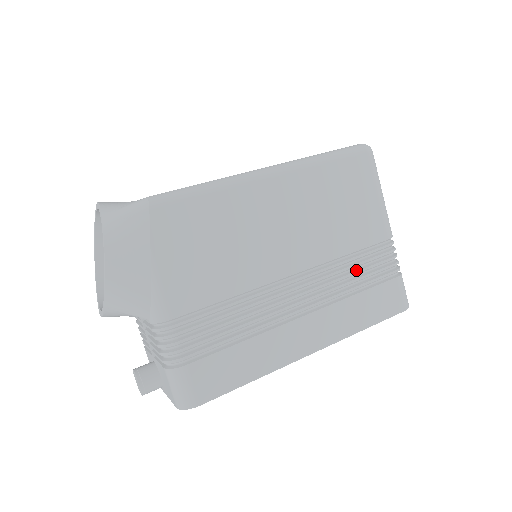
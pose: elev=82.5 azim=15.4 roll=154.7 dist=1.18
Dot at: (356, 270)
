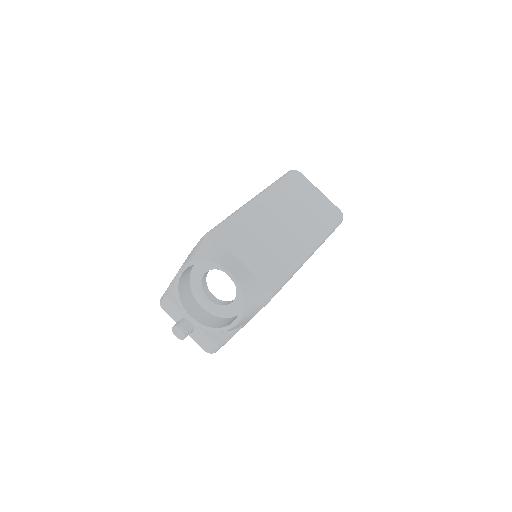
Dot at: occluded
